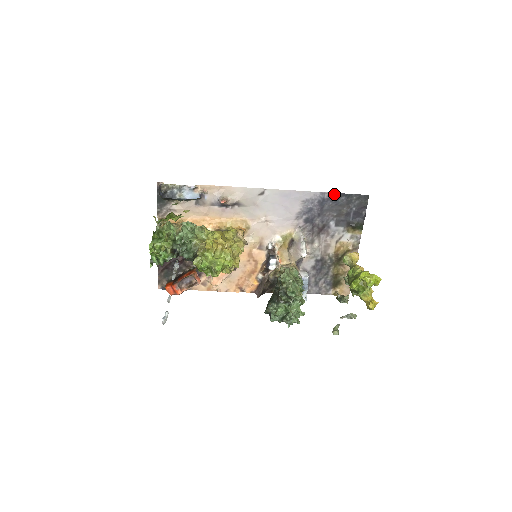
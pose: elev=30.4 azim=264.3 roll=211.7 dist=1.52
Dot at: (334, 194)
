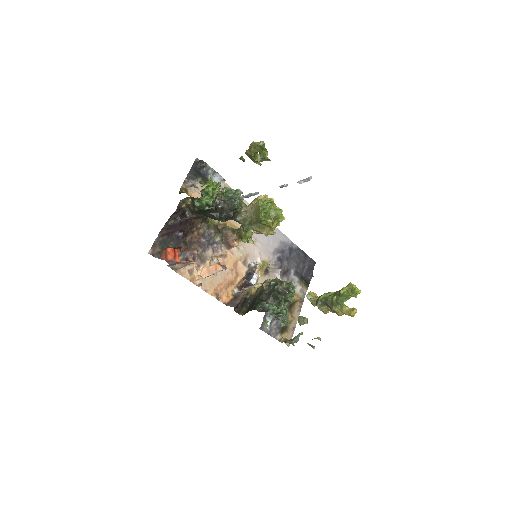
Dot at: (299, 248)
